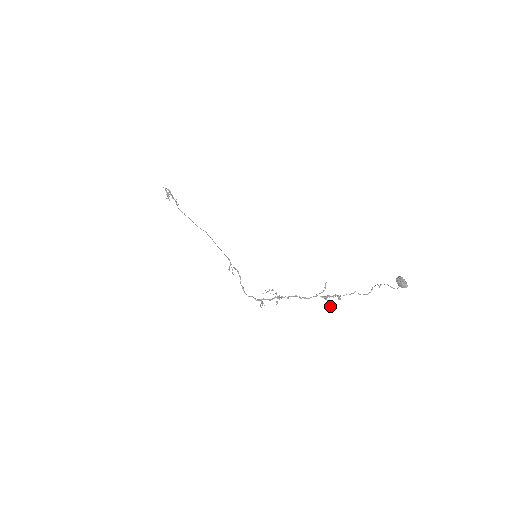
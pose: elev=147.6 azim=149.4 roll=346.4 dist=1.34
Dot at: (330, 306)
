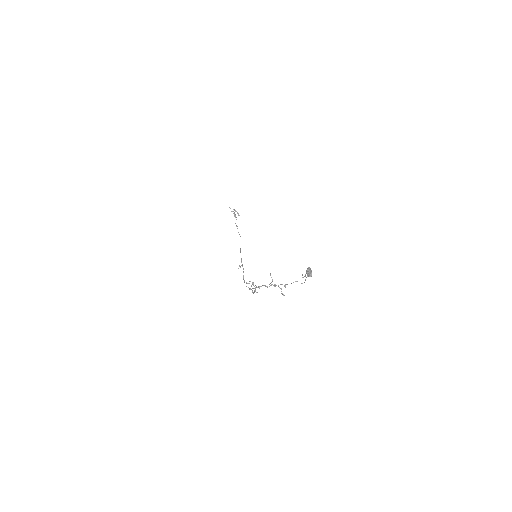
Dot at: (282, 293)
